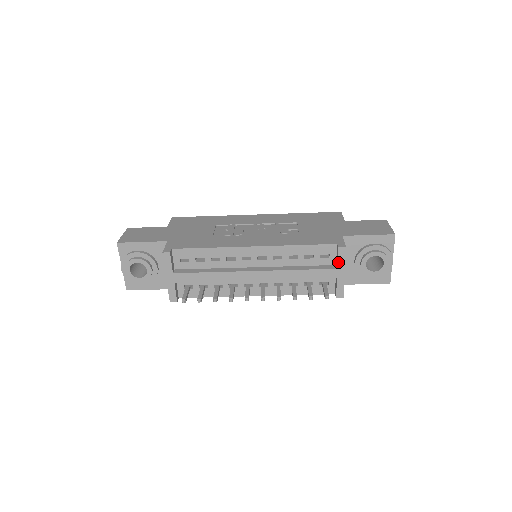
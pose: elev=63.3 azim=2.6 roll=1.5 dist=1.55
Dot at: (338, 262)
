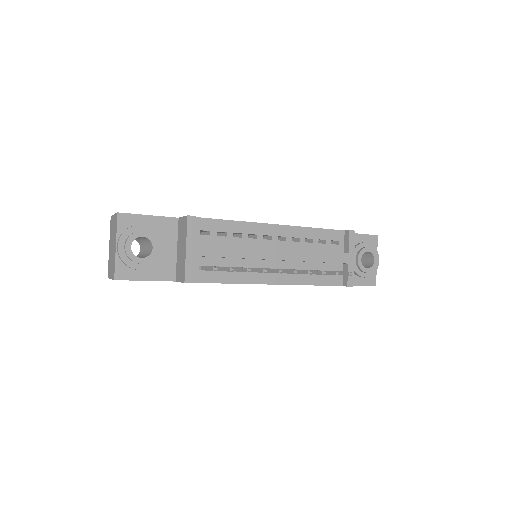
Dot at: (349, 246)
